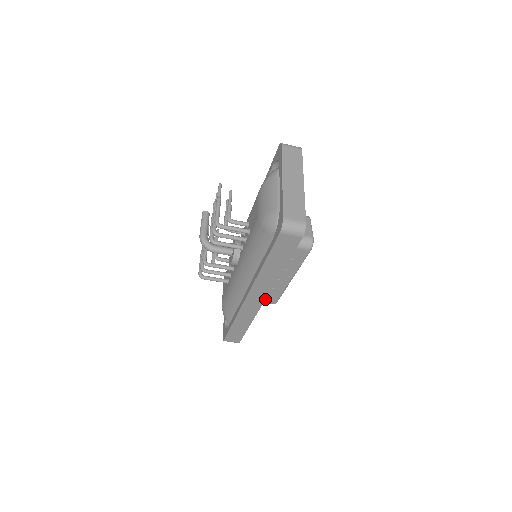
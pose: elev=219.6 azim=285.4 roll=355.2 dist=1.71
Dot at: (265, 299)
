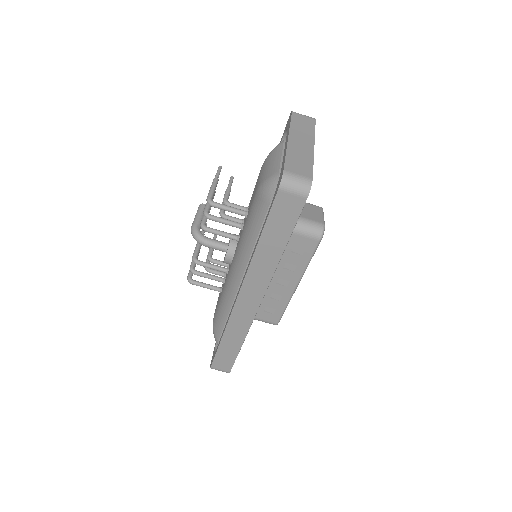
Dot at: (261, 301)
